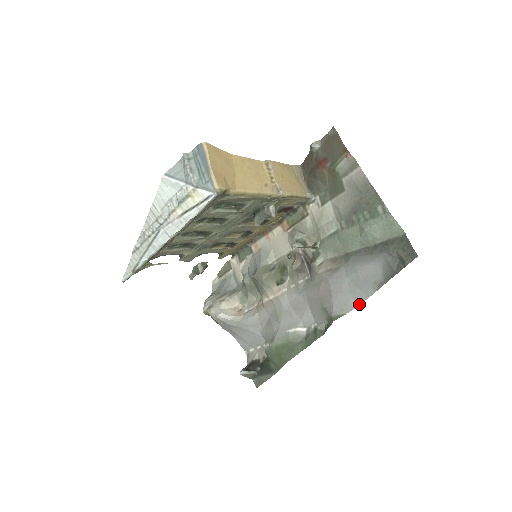
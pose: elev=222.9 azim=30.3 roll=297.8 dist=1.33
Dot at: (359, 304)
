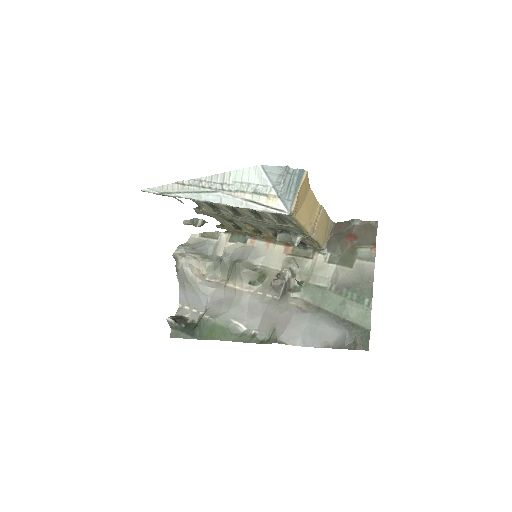
Dot at: (302, 346)
